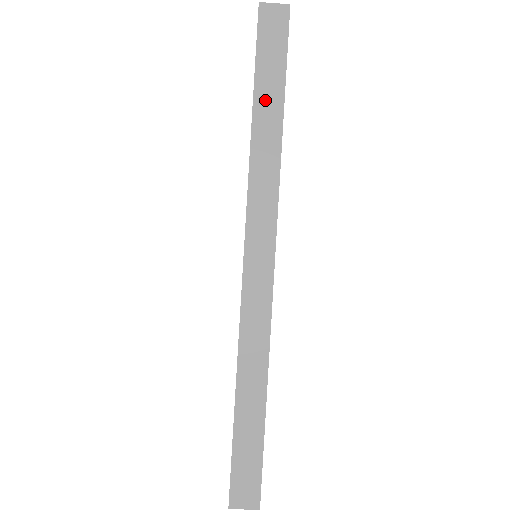
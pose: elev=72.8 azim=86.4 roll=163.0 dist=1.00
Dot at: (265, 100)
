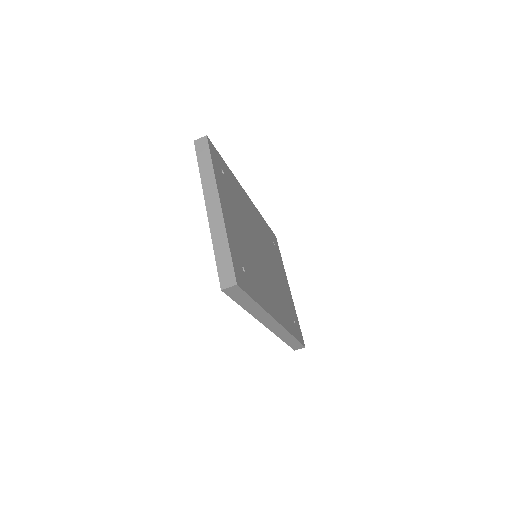
Dot at: (246, 305)
